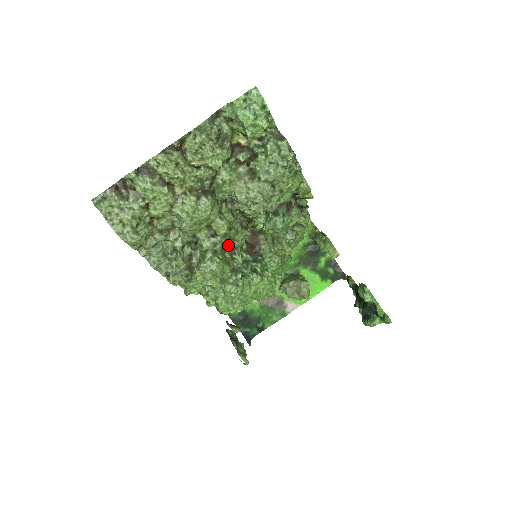
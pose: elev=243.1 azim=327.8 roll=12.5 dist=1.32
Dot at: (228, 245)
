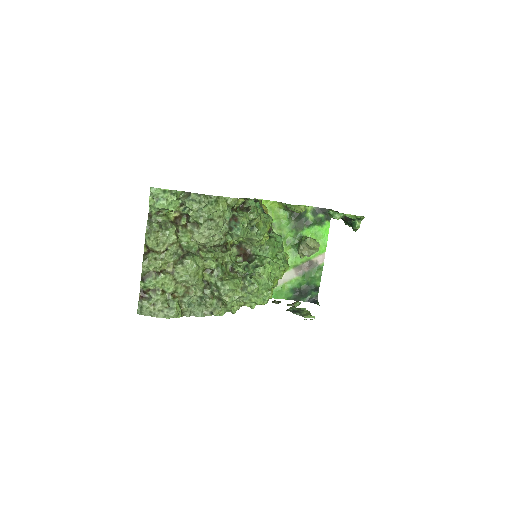
Dot at: (227, 268)
